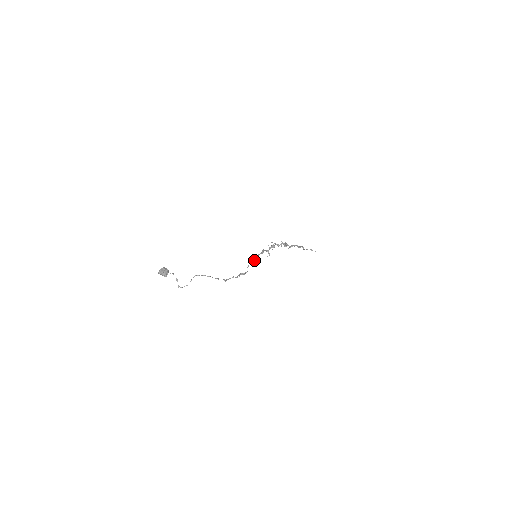
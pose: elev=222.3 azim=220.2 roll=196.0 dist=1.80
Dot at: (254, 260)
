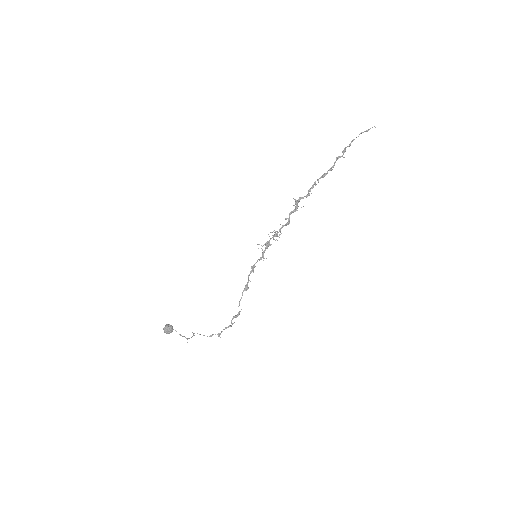
Dot at: (246, 285)
